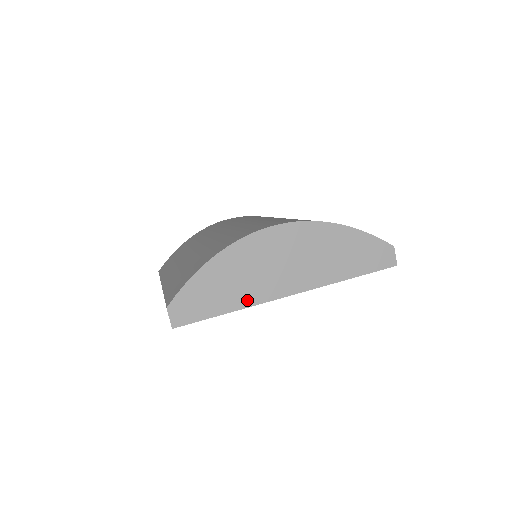
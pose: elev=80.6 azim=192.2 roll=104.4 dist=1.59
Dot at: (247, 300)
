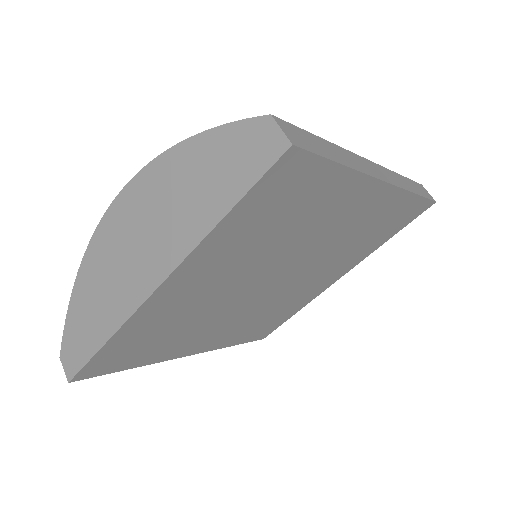
Dot at: (116, 318)
